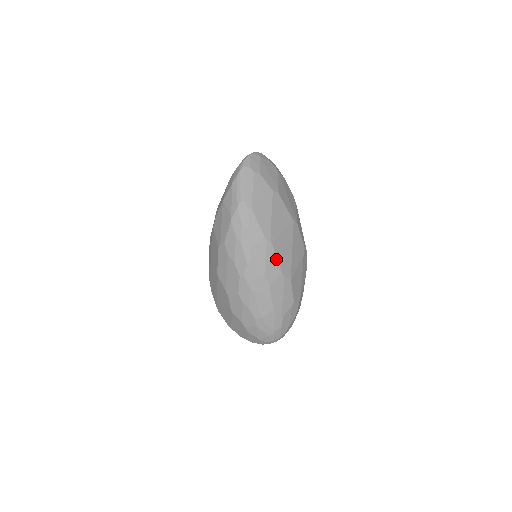
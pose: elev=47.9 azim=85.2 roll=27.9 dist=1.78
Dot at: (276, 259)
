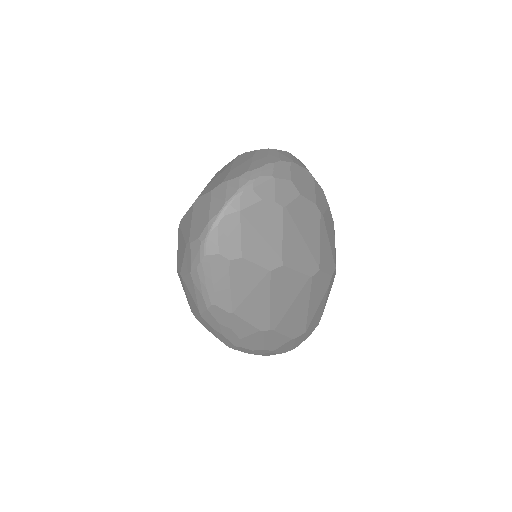
Dot at: (281, 335)
